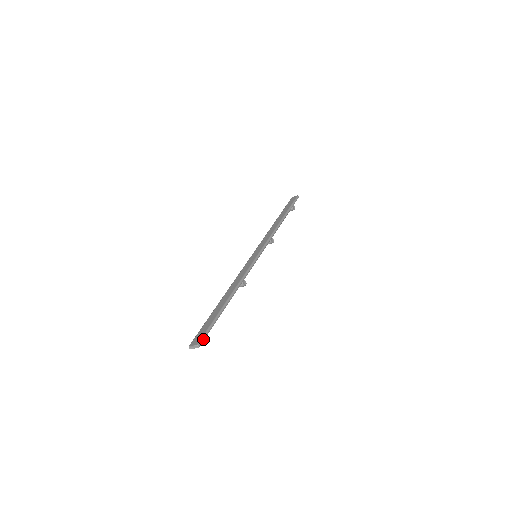
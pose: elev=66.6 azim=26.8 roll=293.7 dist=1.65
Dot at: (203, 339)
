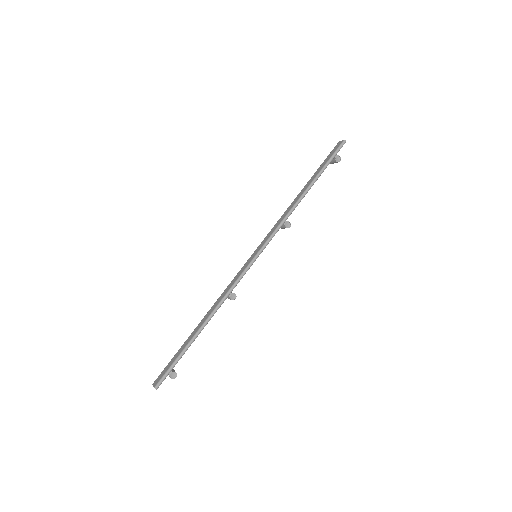
Dot at: (162, 380)
